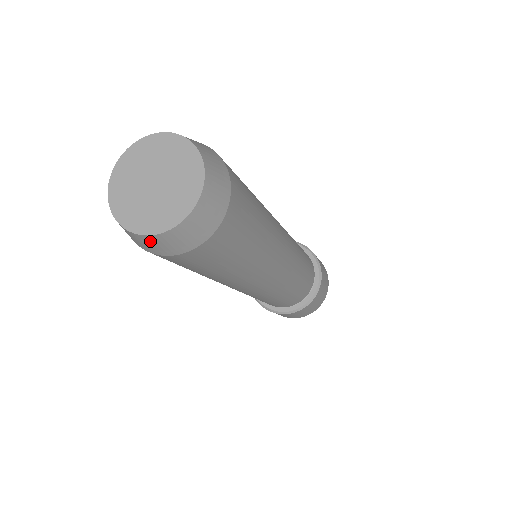
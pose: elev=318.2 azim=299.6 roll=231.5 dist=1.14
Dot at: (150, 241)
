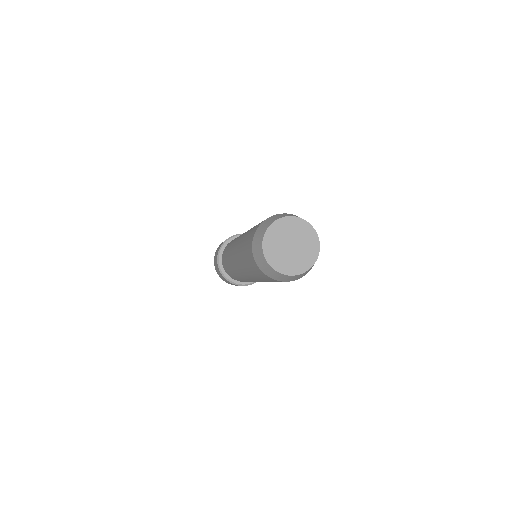
Dot at: (303, 274)
